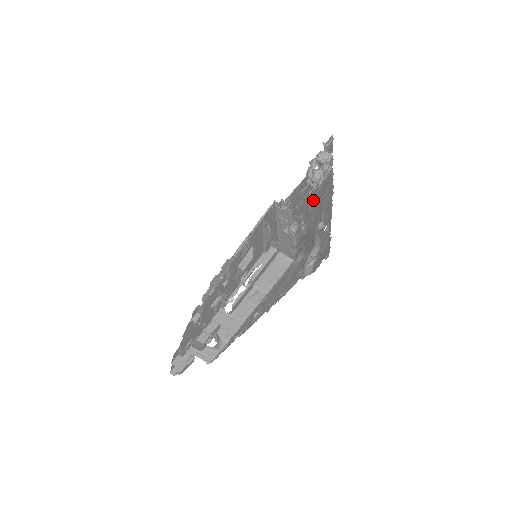
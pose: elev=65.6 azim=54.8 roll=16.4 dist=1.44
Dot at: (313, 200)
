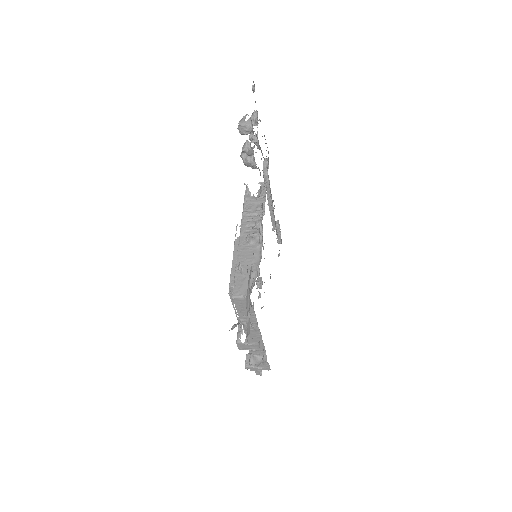
Dot at: occluded
